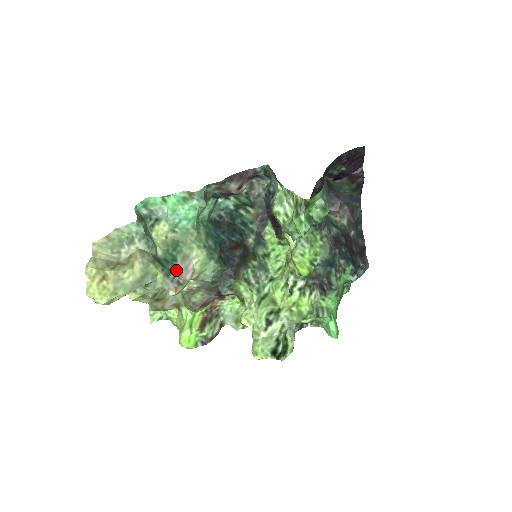
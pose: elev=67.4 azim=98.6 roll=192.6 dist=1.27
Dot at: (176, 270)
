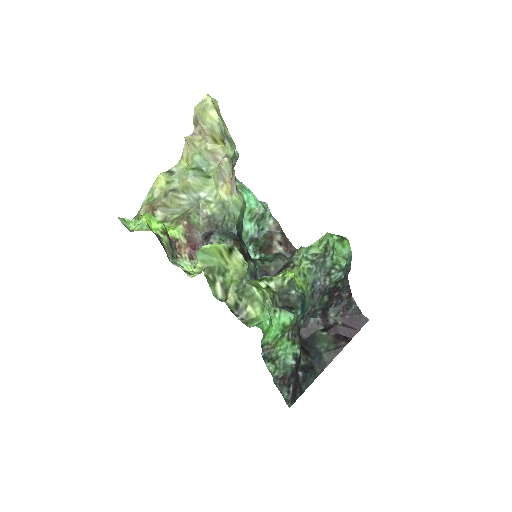
Dot at: (234, 171)
